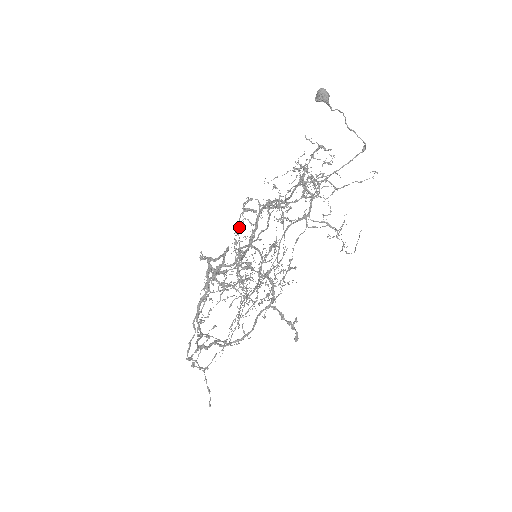
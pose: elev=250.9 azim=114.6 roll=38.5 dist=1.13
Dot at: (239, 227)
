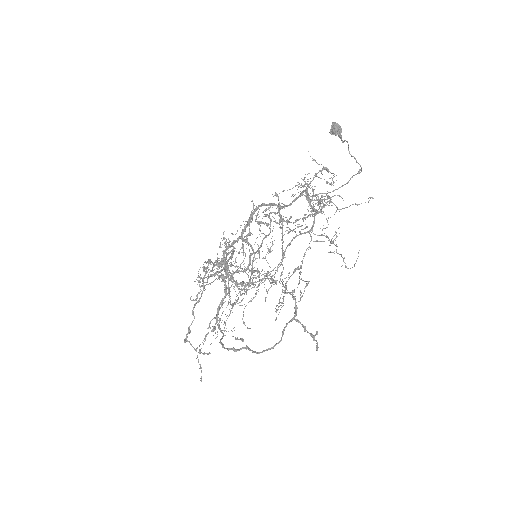
Dot at: (249, 235)
